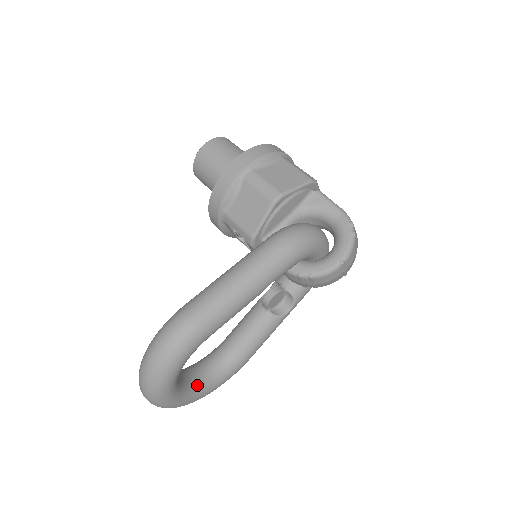
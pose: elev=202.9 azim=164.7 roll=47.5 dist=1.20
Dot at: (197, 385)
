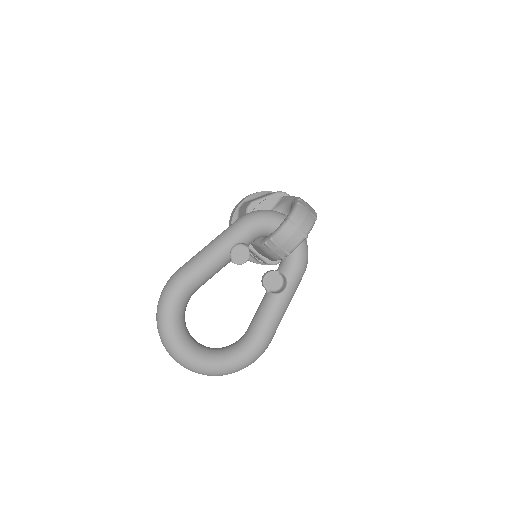
Dot at: (215, 353)
